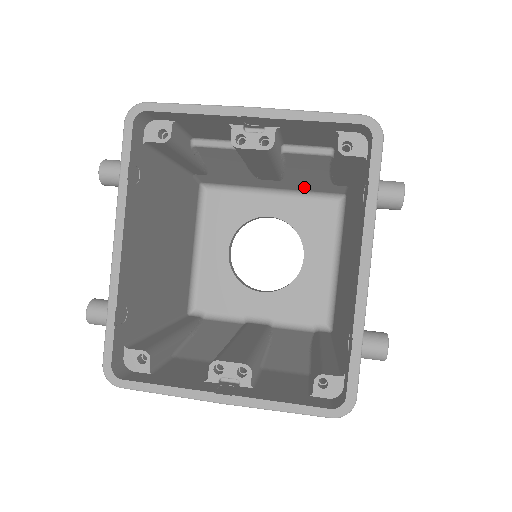
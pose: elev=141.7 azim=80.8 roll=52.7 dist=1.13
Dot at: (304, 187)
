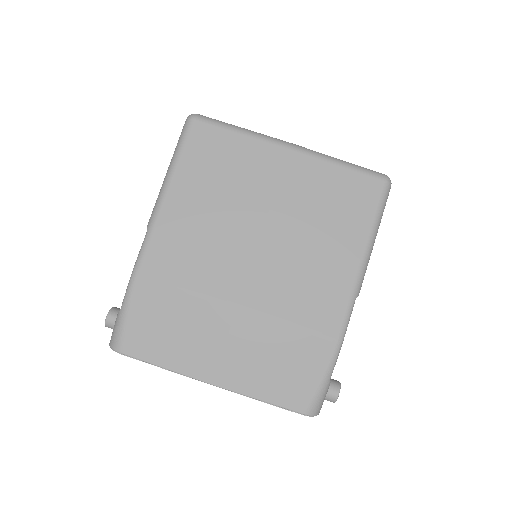
Dot at: occluded
